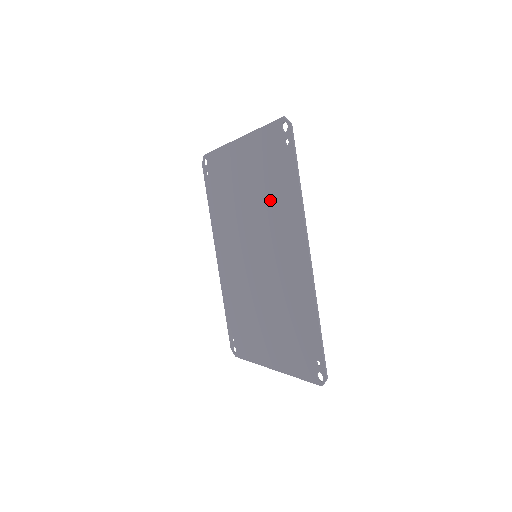
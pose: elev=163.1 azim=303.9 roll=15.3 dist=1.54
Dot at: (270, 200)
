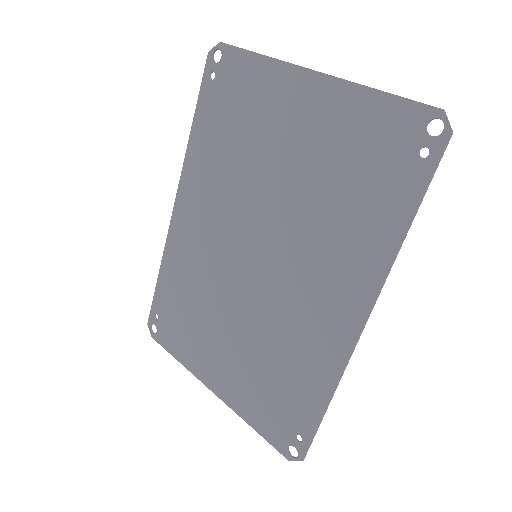
Dot at: (331, 208)
